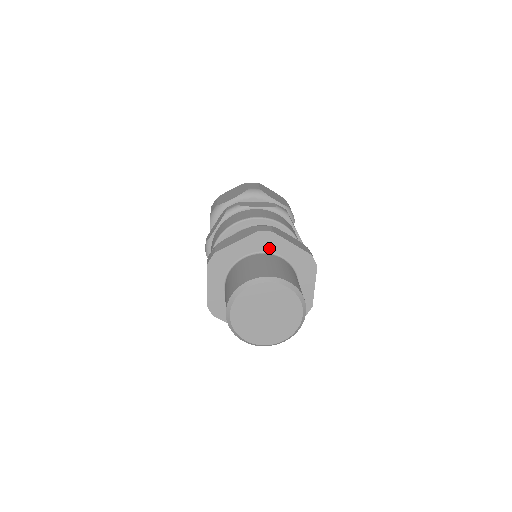
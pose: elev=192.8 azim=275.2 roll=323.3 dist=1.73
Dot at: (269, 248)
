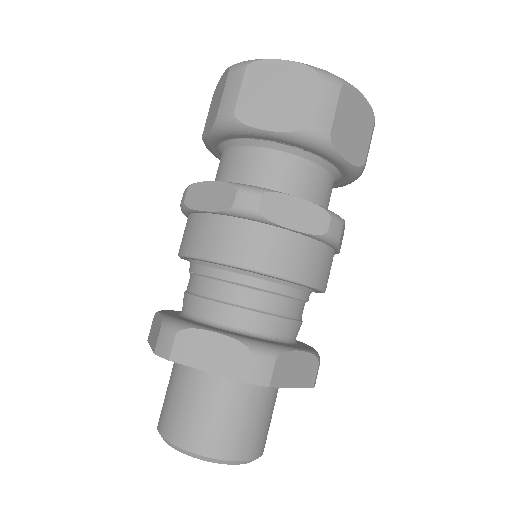
Dot at: occluded
